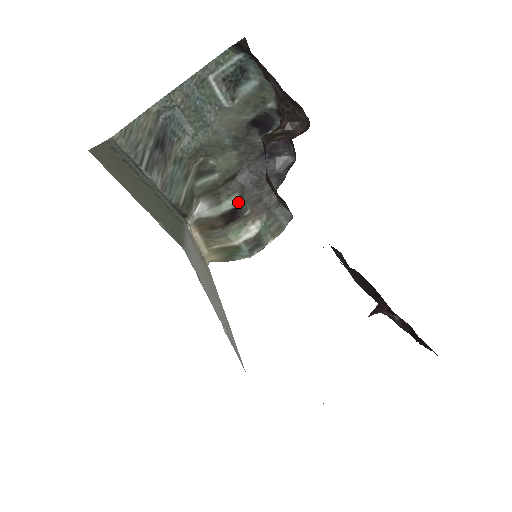
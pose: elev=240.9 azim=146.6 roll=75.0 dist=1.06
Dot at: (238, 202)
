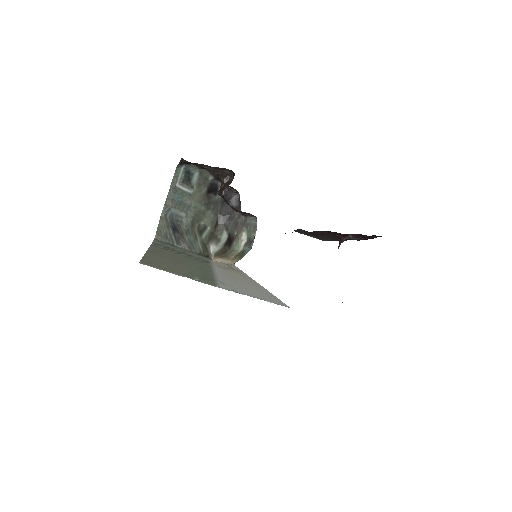
Dot at: (228, 234)
